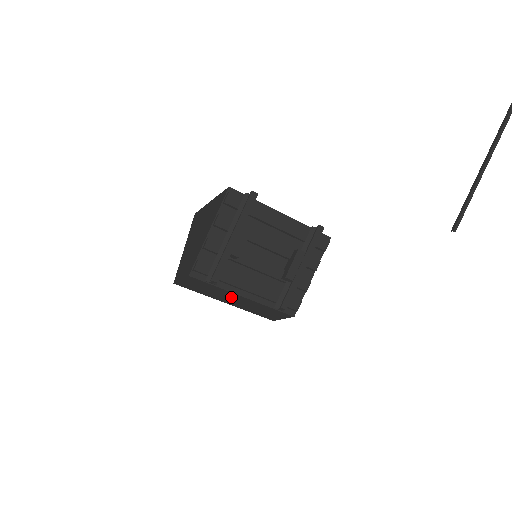
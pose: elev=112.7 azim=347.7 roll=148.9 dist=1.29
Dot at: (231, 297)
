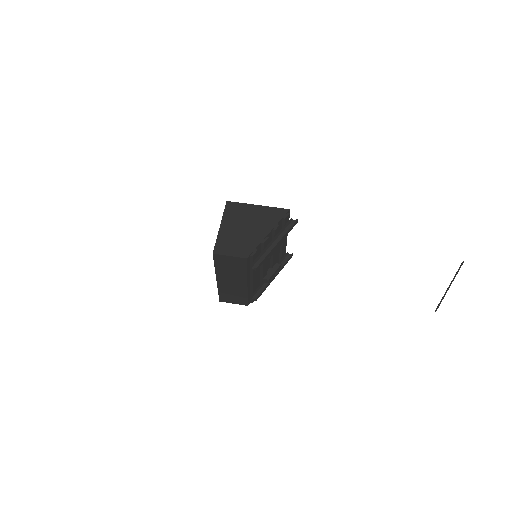
Dot at: (236, 279)
